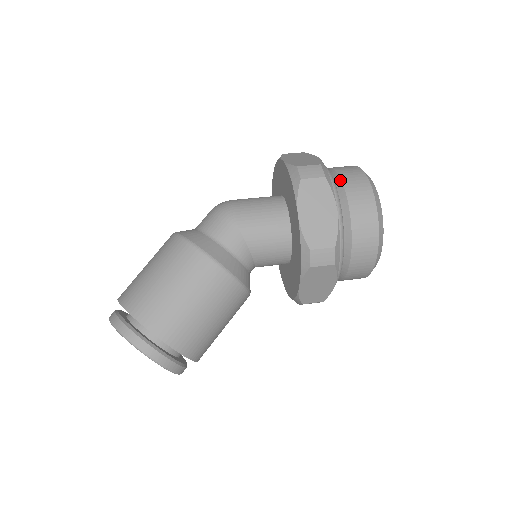
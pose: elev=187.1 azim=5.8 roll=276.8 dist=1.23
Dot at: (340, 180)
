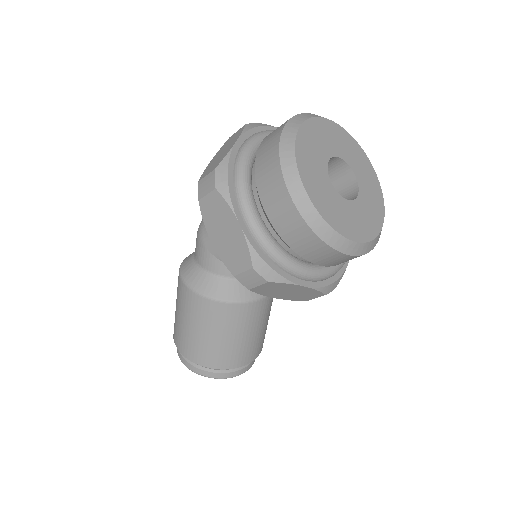
Dot at: occluded
